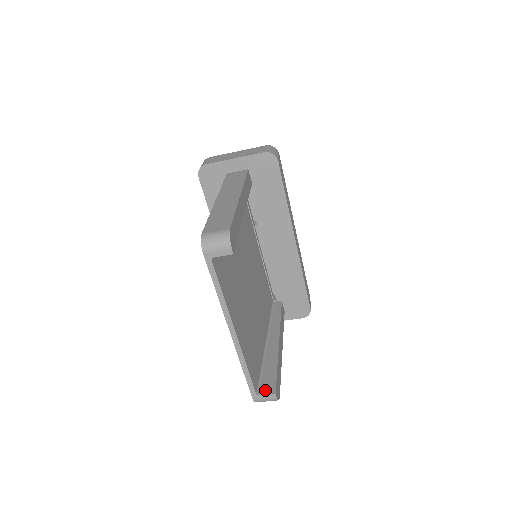
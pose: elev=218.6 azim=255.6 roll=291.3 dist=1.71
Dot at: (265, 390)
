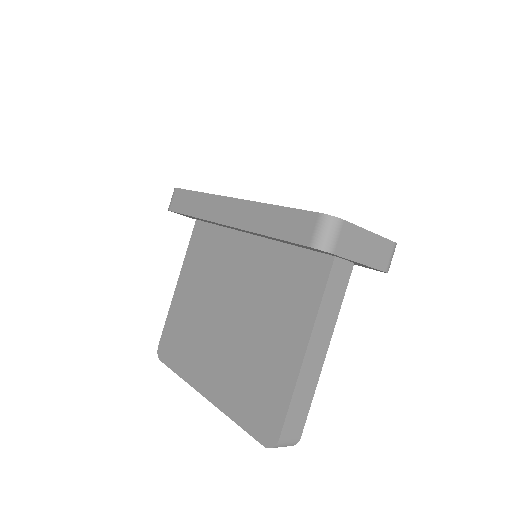
Dot at: occluded
